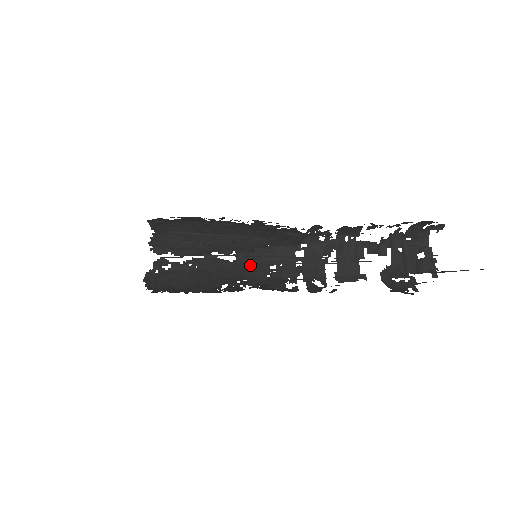
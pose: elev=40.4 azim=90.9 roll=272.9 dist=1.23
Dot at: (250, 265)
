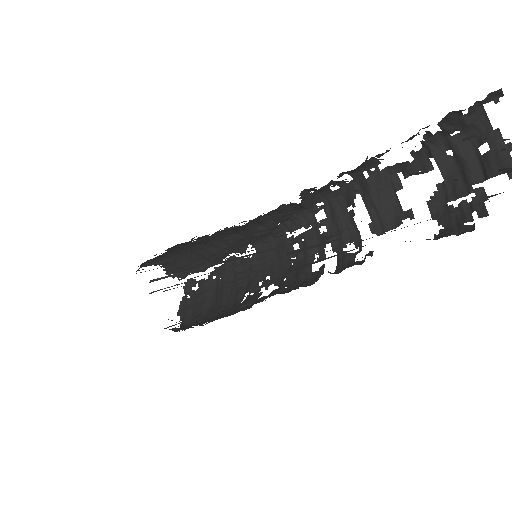
Dot at: (272, 253)
